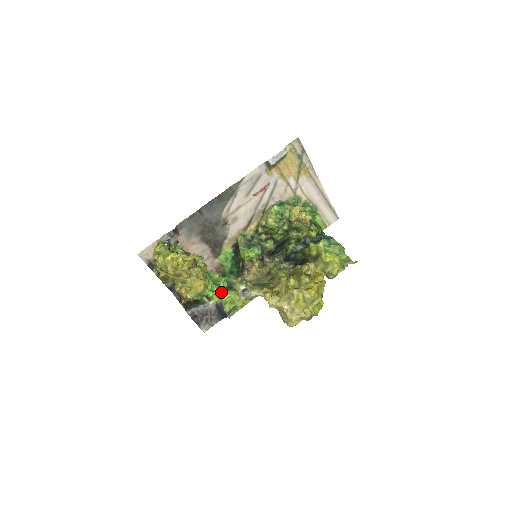
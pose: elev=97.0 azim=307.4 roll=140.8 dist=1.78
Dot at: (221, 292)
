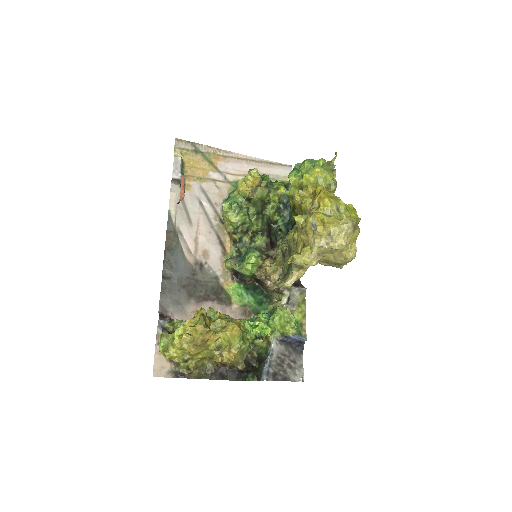
Dot at: (269, 325)
